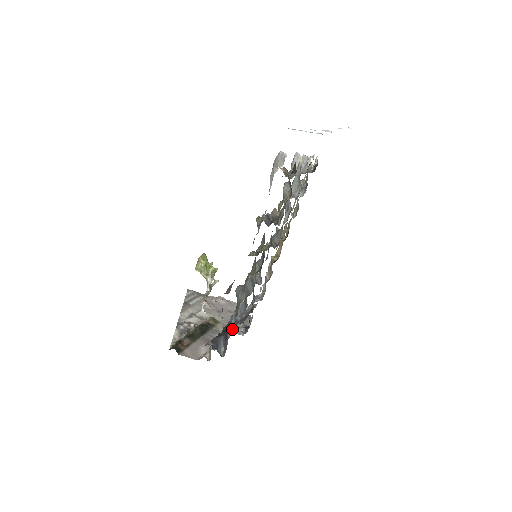
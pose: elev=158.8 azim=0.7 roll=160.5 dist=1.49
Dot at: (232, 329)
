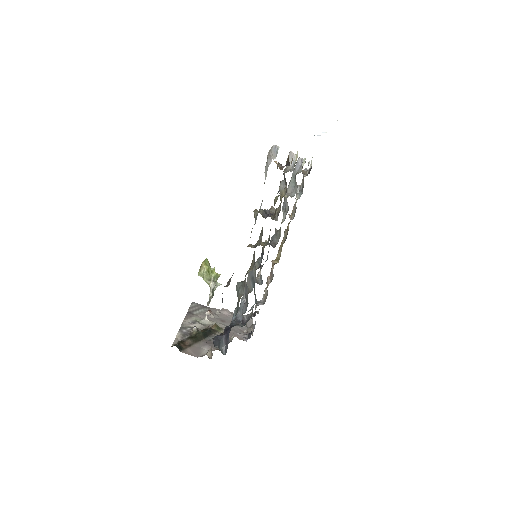
Dot at: (235, 335)
